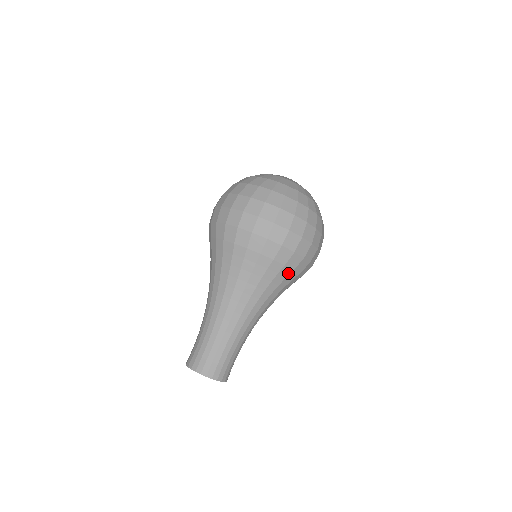
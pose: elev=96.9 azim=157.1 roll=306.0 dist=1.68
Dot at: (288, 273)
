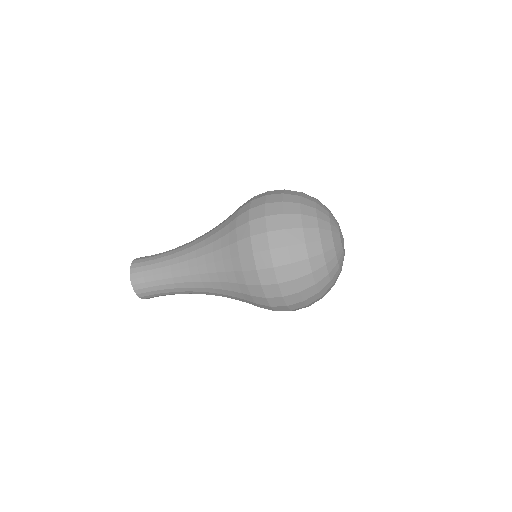
Dot at: occluded
